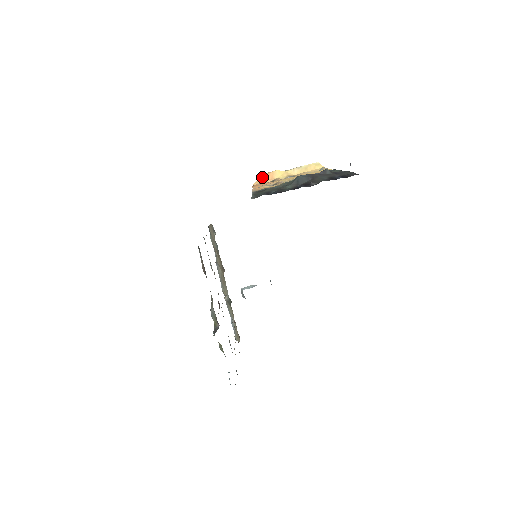
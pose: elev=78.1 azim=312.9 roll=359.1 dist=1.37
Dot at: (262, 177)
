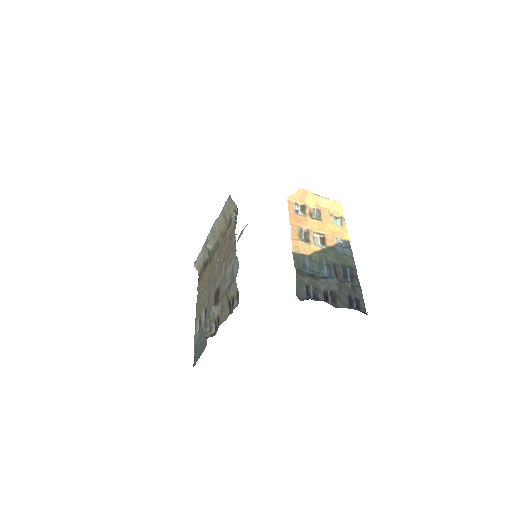
Dot at: (297, 193)
